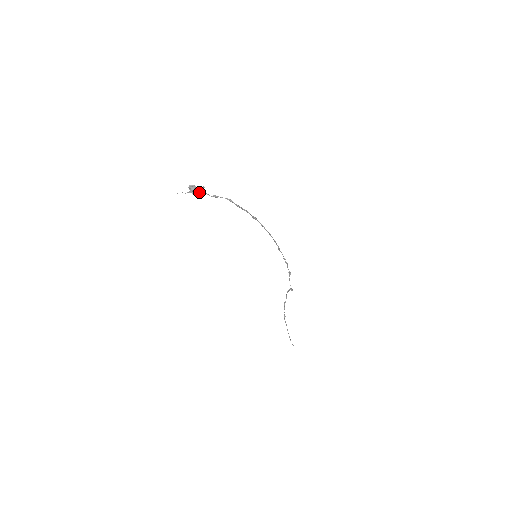
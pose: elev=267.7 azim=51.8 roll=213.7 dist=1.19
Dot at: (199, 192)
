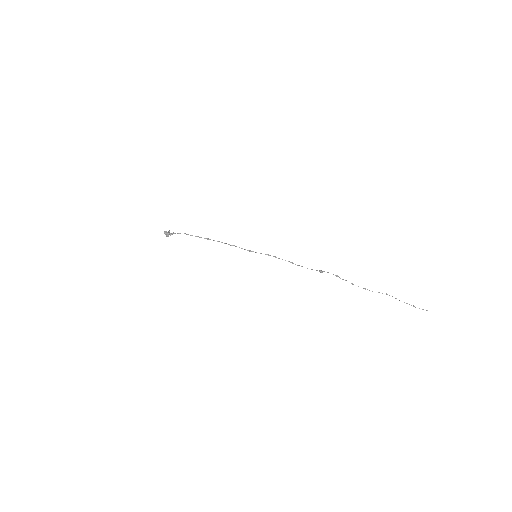
Dot at: (170, 234)
